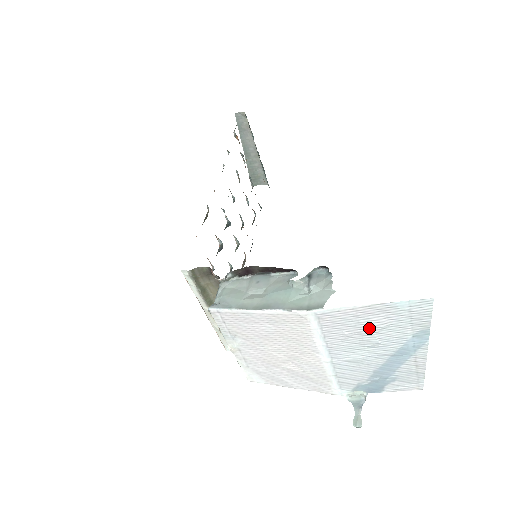
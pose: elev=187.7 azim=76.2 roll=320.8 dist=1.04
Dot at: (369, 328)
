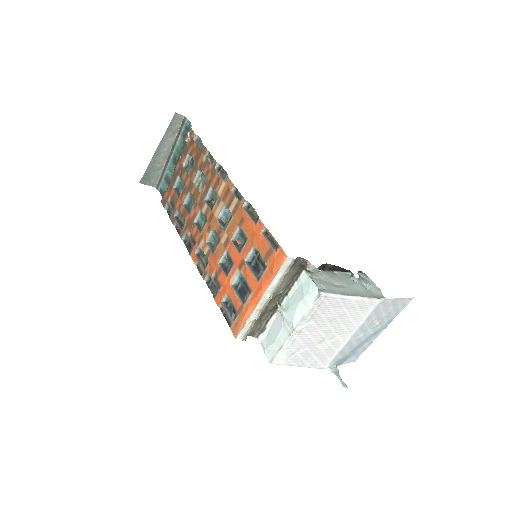
Dot at: (384, 314)
